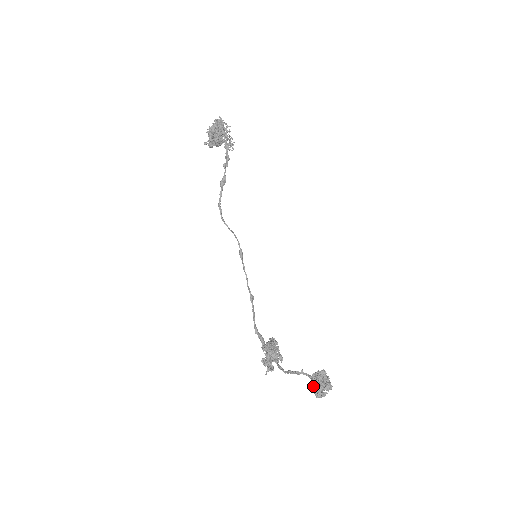
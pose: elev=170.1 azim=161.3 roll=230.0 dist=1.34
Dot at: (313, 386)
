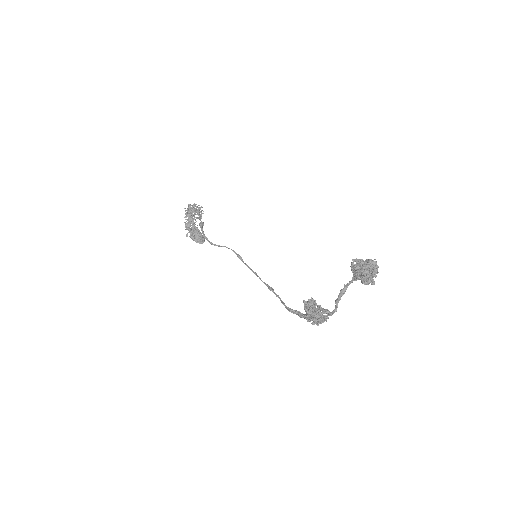
Dot at: (357, 274)
